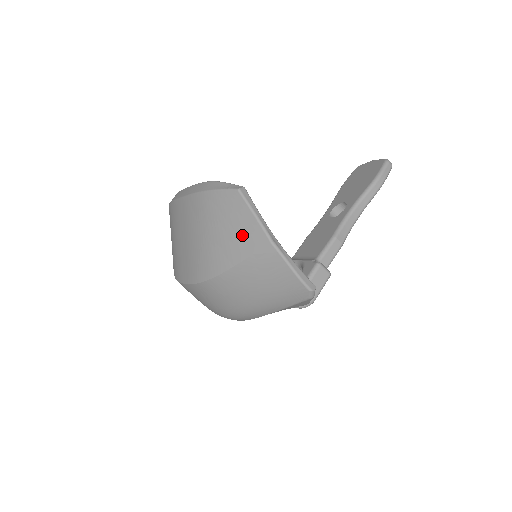
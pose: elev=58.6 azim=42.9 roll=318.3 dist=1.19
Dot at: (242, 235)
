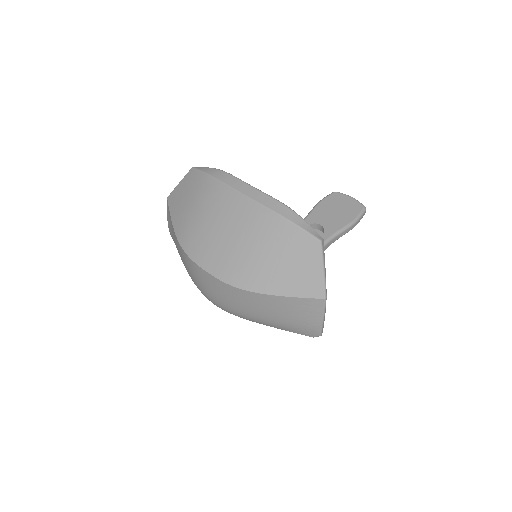
Dot at: (302, 278)
